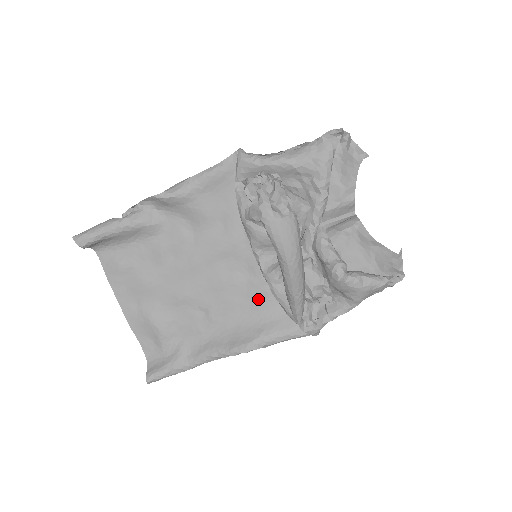
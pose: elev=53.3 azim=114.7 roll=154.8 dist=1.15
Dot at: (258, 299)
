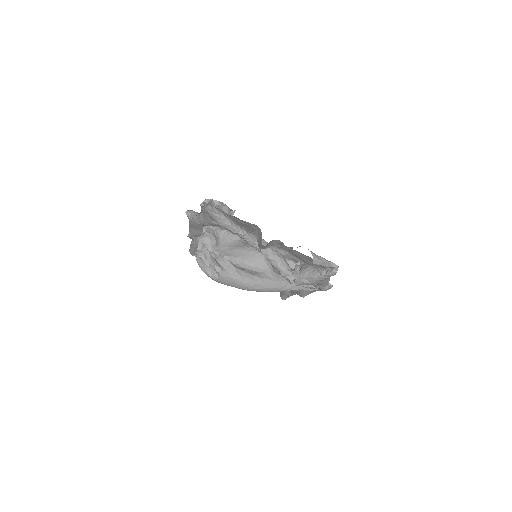
Dot at: occluded
